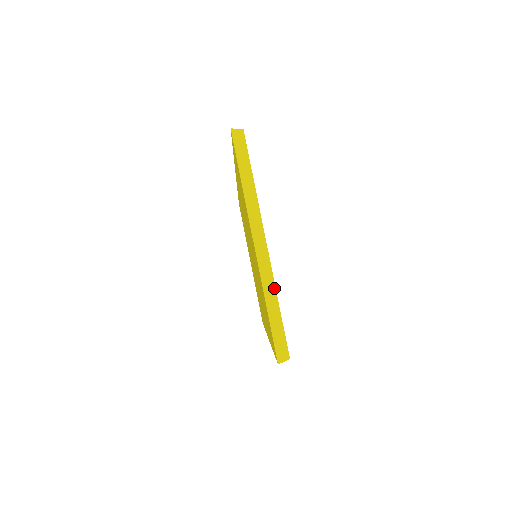
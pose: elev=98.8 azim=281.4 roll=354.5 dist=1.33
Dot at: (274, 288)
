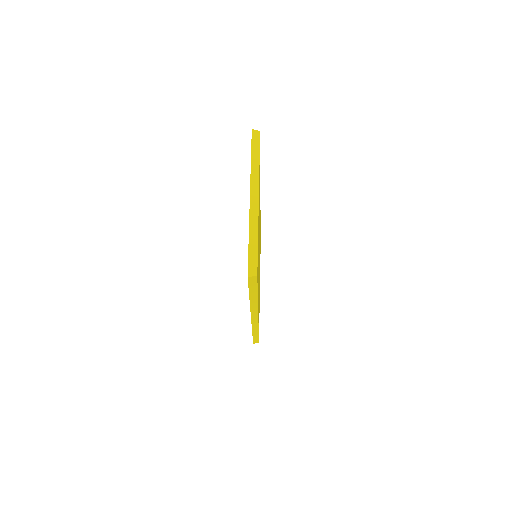
Dot at: (257, 227)
